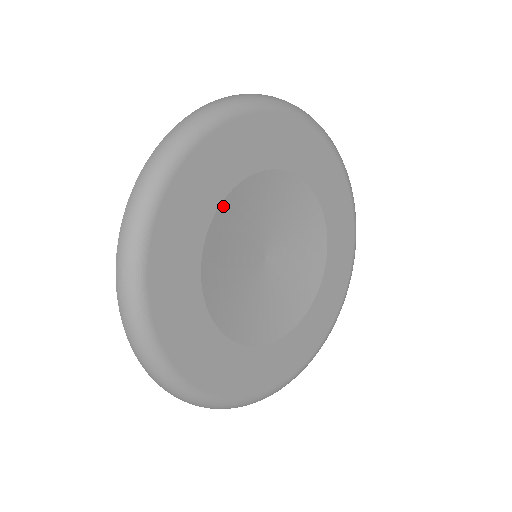
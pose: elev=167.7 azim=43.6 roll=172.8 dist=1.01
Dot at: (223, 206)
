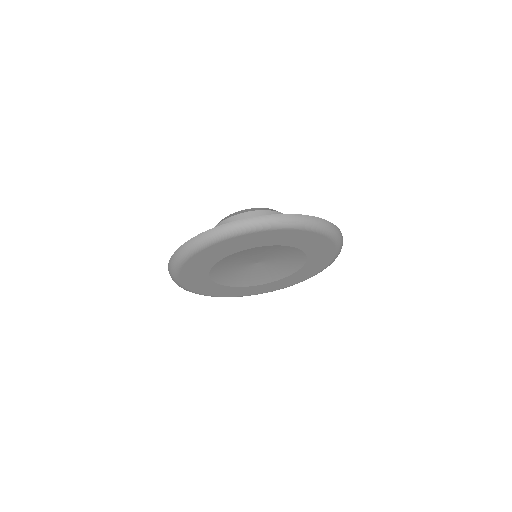
Dot at: (218, 263)
